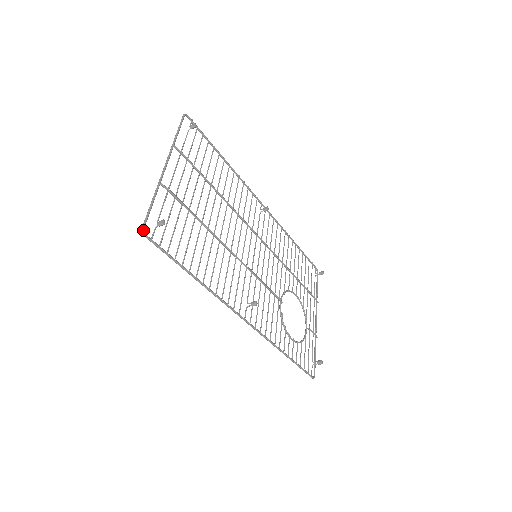
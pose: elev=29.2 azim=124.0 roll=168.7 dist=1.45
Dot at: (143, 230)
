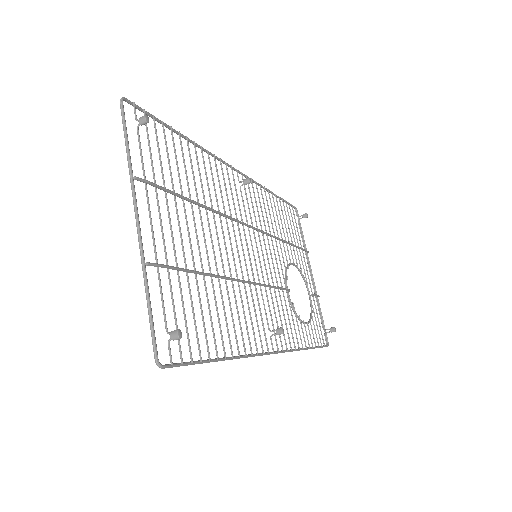
Dot at: (158, 363)
